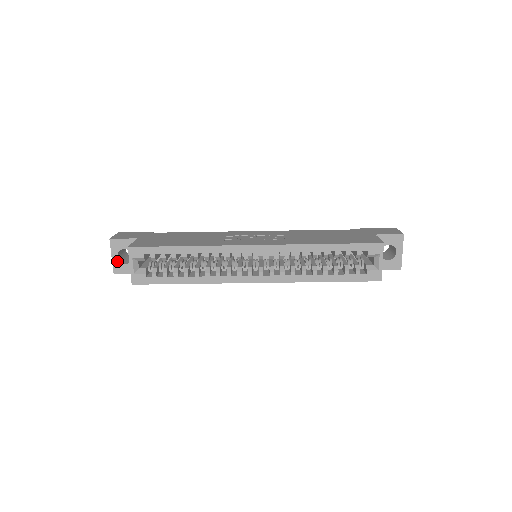
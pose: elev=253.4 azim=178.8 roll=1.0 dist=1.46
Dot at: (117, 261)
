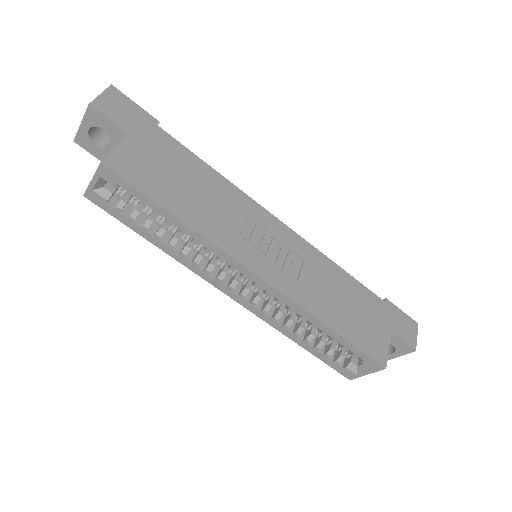
Dot at: (86, 133)
